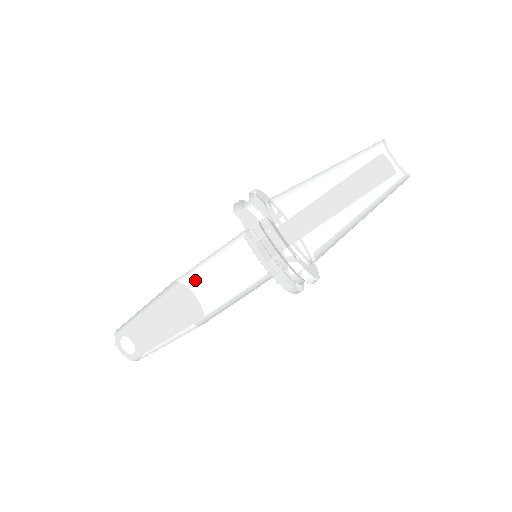
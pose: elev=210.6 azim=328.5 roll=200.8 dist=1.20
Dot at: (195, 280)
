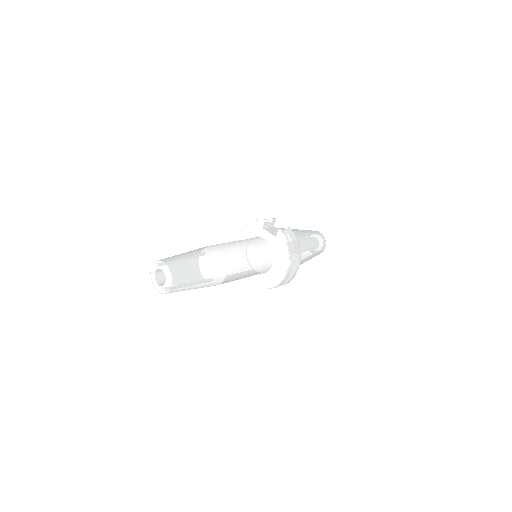
Dot at: (236, 247)
